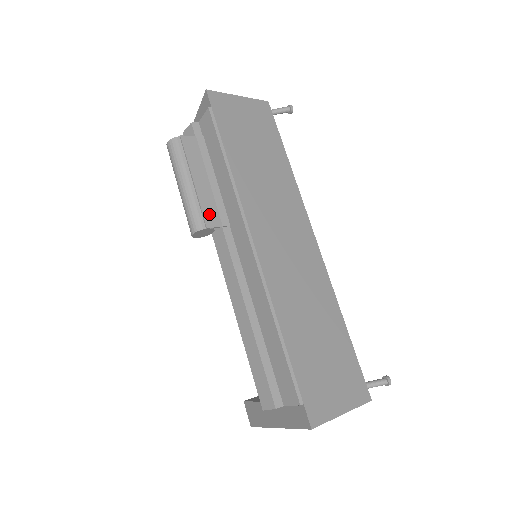
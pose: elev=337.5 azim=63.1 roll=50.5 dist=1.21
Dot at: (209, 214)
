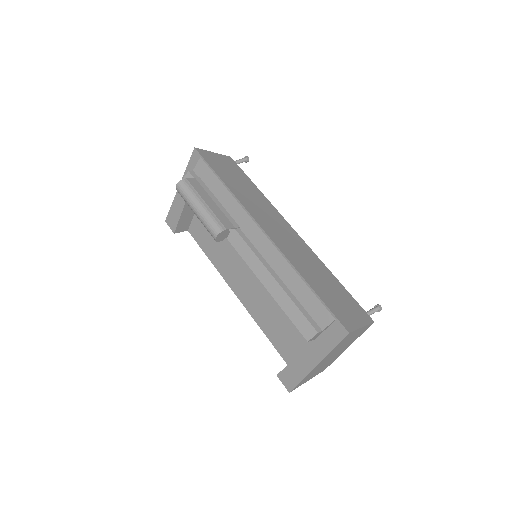
Dot at: (224, 221)
